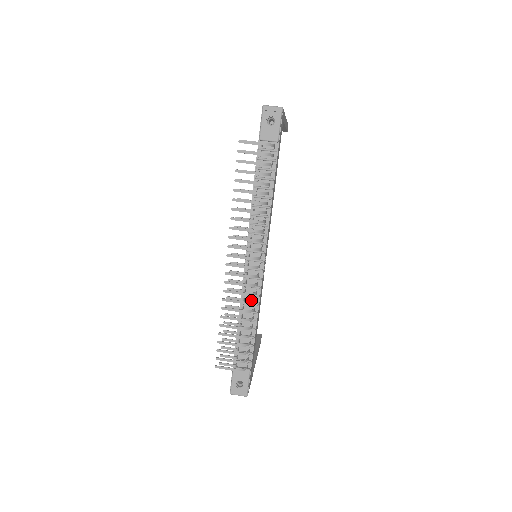
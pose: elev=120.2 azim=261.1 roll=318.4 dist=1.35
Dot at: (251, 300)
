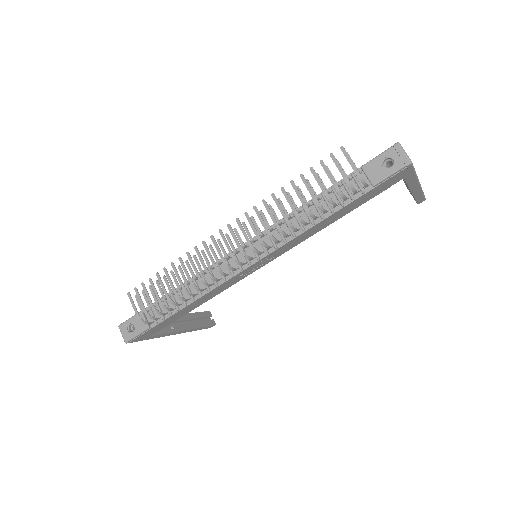
Dot at: (209, 281)
